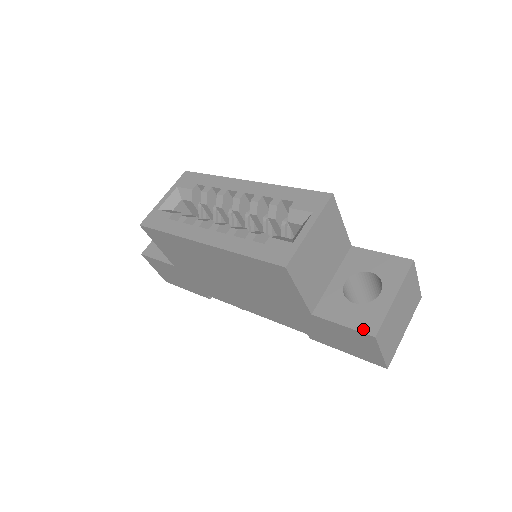
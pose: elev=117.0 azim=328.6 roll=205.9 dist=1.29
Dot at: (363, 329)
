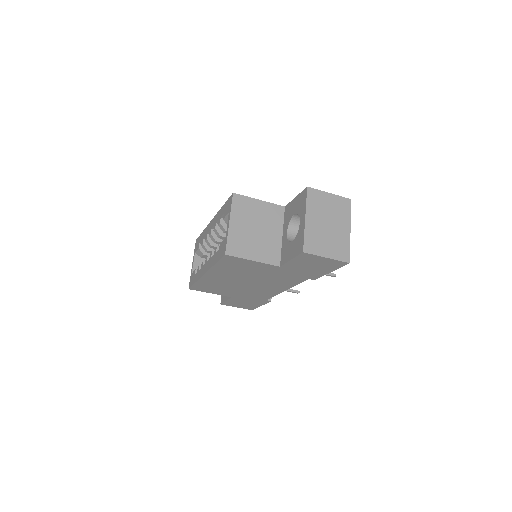
Dot at: (298, 253)
